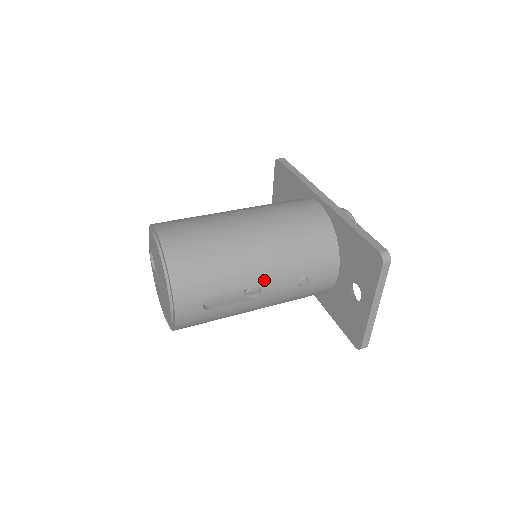
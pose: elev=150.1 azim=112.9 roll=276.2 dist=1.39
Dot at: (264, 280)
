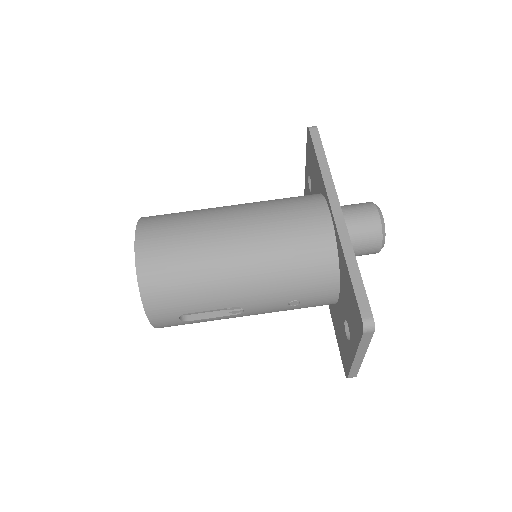
Dot at: (246, 302)
